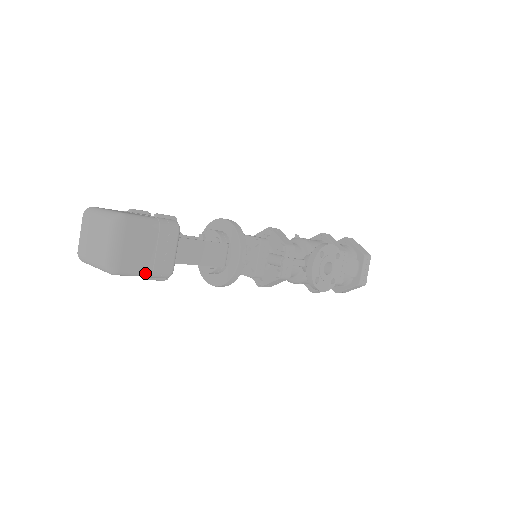
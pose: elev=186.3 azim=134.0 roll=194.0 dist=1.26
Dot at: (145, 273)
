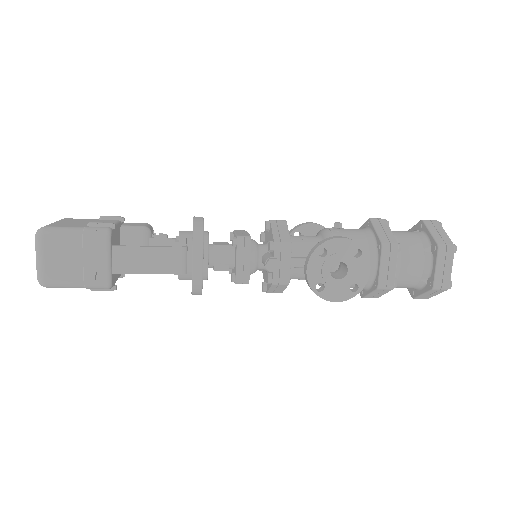
Dot at: (77, 285)
